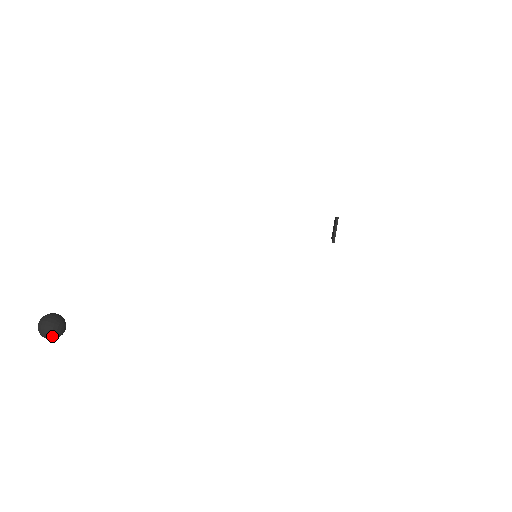
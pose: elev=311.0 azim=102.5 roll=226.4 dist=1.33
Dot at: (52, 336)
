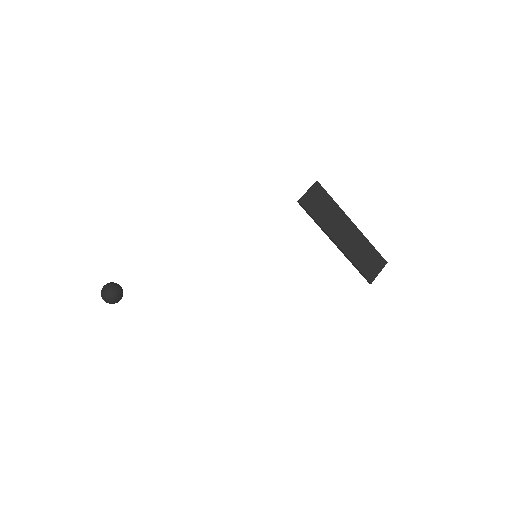
Dot at: (103, 292)
